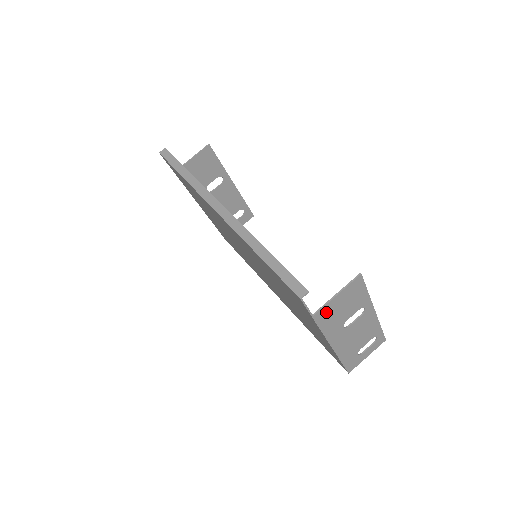
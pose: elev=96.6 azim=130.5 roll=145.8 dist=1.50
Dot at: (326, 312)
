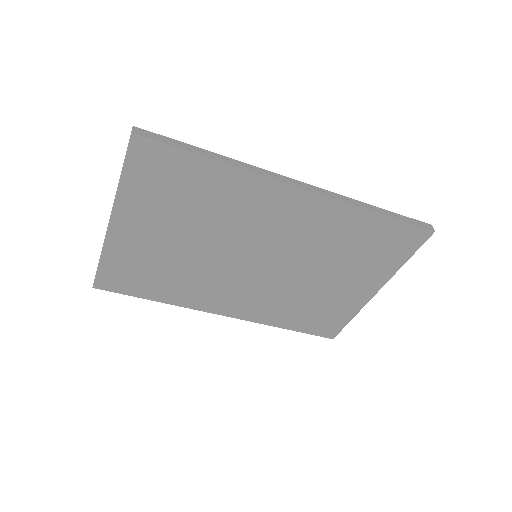
Dot at: occluded
